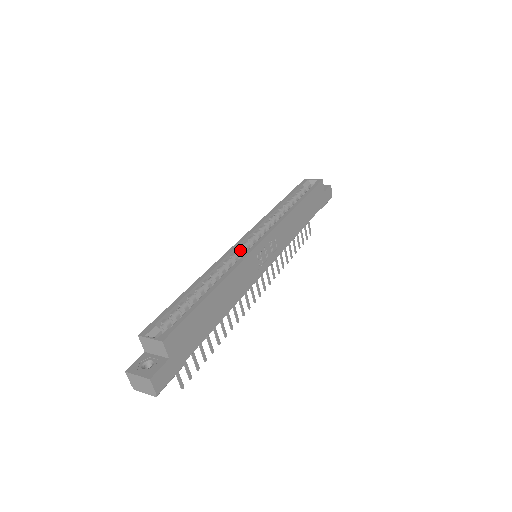
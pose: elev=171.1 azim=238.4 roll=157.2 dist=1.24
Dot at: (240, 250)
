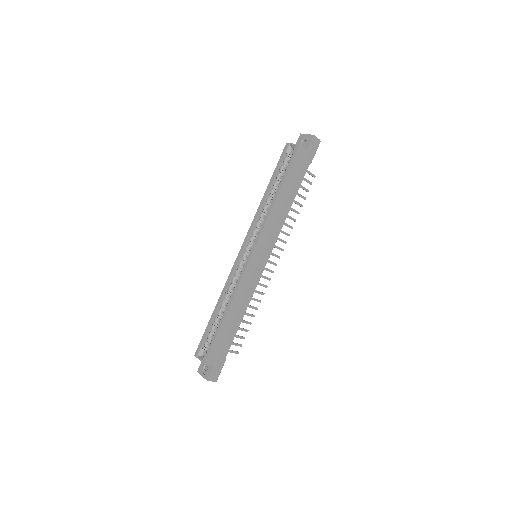
Dot at: (240, 264)
